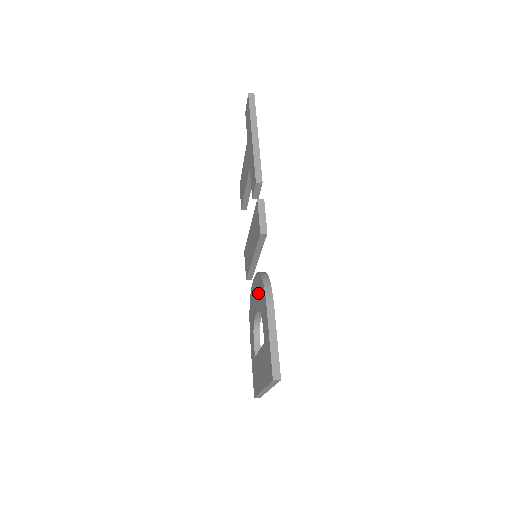
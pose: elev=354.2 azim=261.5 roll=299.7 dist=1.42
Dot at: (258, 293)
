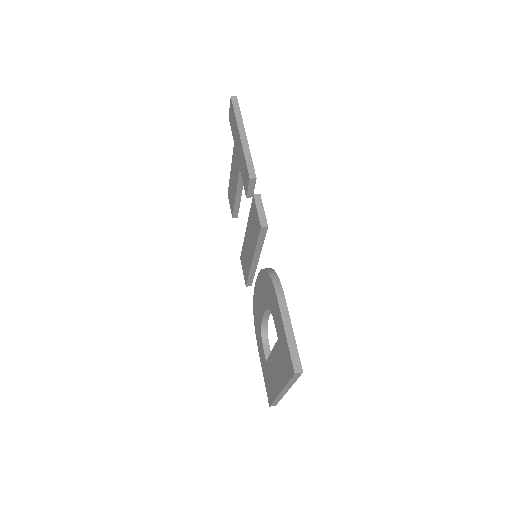
Dot at: (264, 291)
